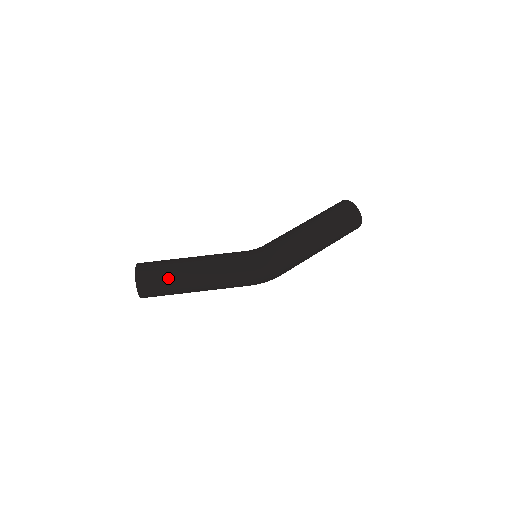
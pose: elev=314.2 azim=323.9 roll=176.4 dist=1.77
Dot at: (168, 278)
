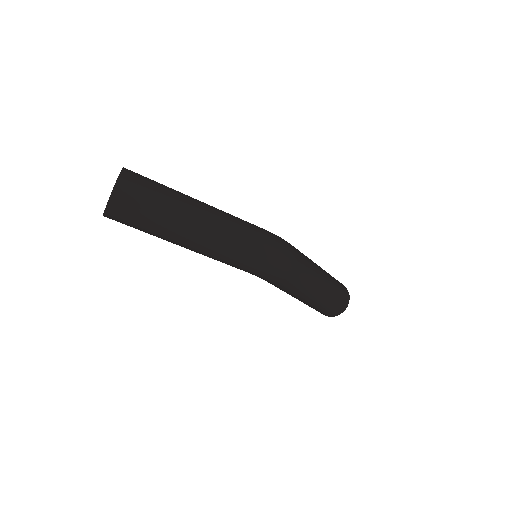
Dot at: (167, 189)
